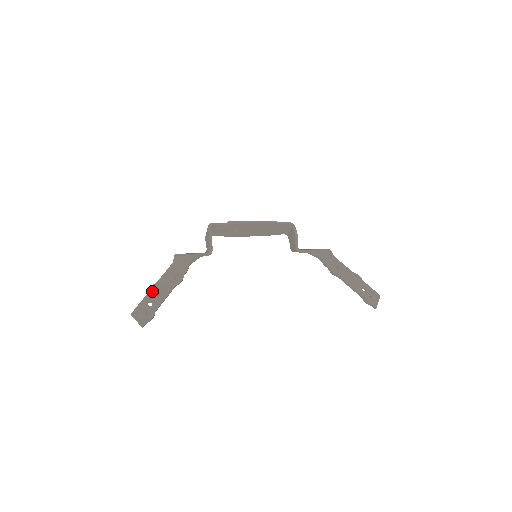
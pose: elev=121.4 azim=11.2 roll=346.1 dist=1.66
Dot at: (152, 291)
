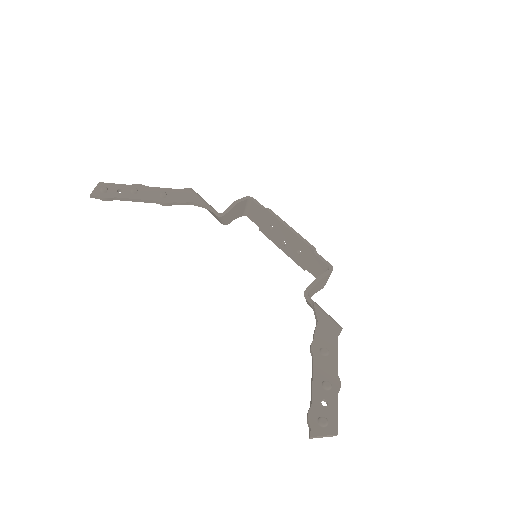
Dot at: (135, 187)
